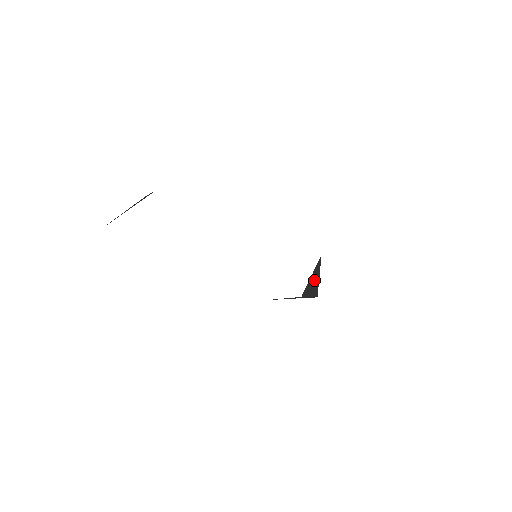
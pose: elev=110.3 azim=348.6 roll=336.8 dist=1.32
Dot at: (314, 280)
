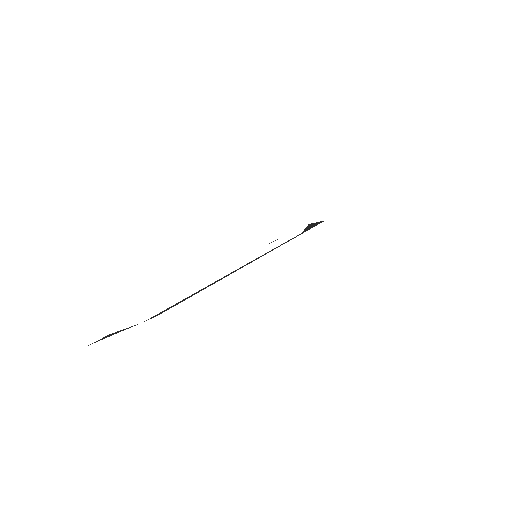
Dot at: occluded
